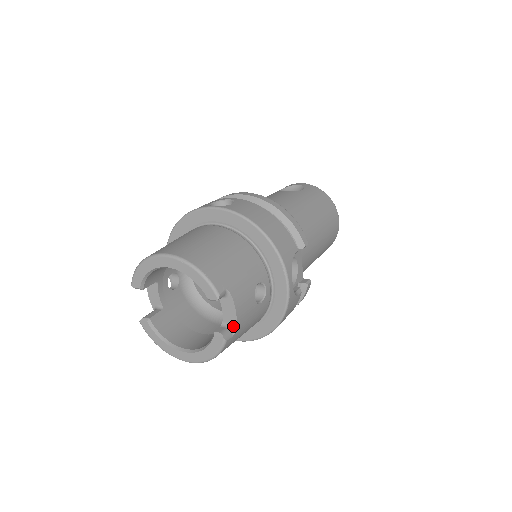
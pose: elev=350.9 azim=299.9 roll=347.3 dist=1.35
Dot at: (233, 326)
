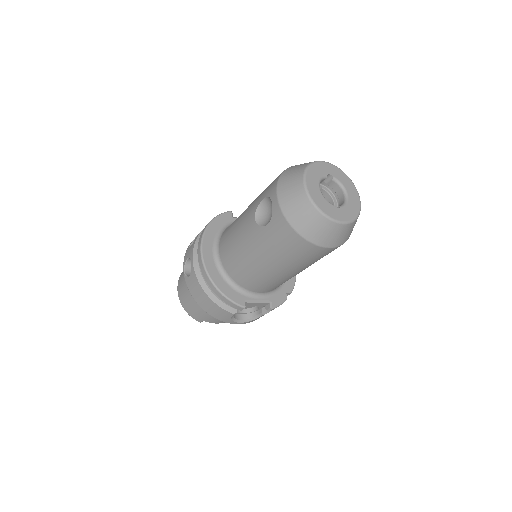
Dot at: occluded
